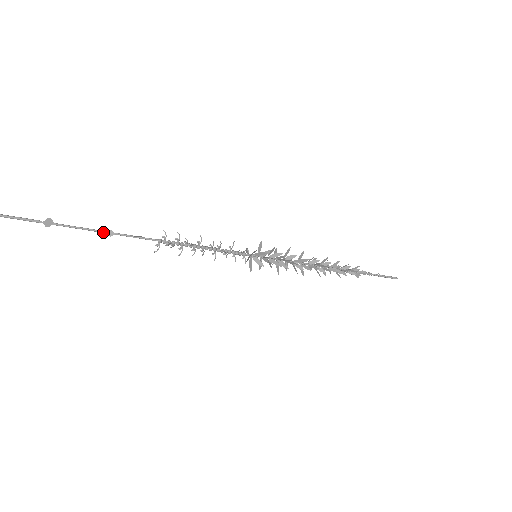
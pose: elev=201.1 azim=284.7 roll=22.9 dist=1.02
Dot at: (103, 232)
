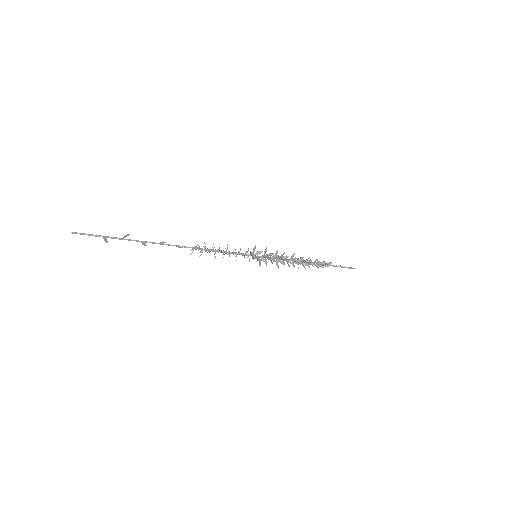
Dot at: (158, 243)
